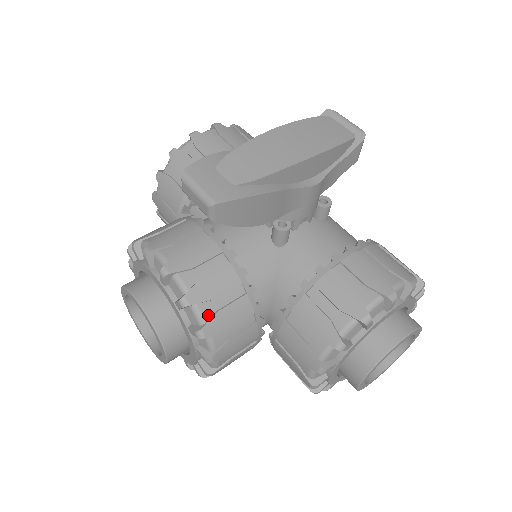
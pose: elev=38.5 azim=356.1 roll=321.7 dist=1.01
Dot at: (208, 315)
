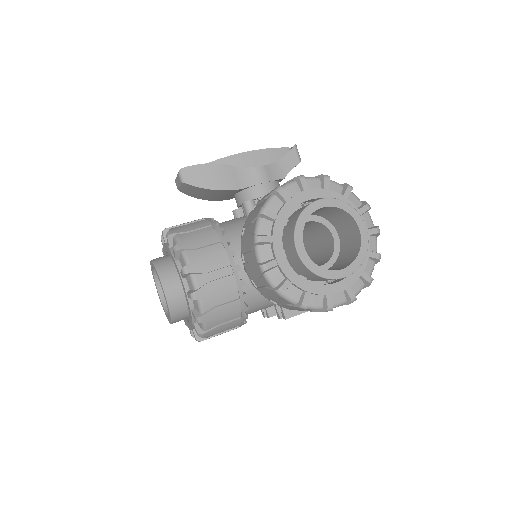
Dot at: (184, 239)
